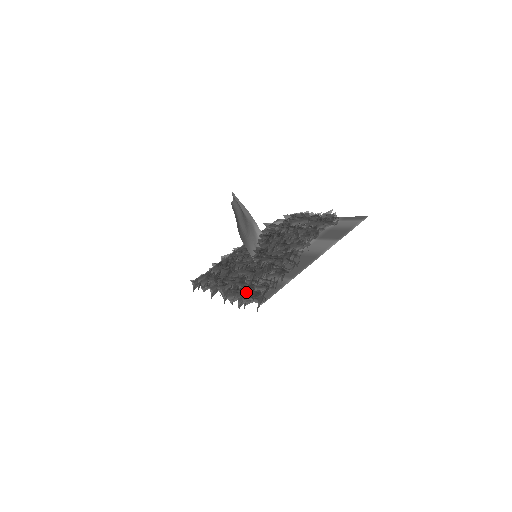
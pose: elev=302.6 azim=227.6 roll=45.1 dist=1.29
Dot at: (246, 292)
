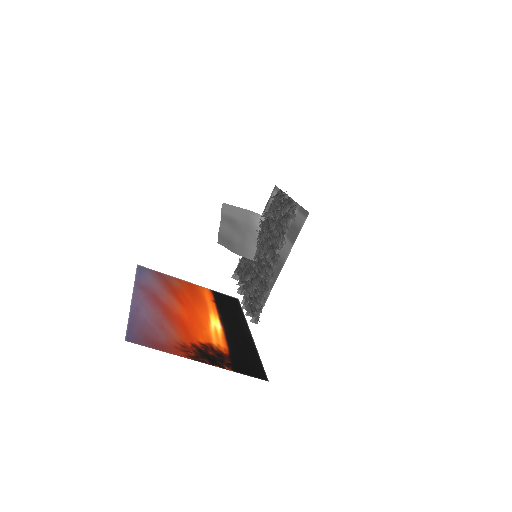
Dot at: (251, 303)
